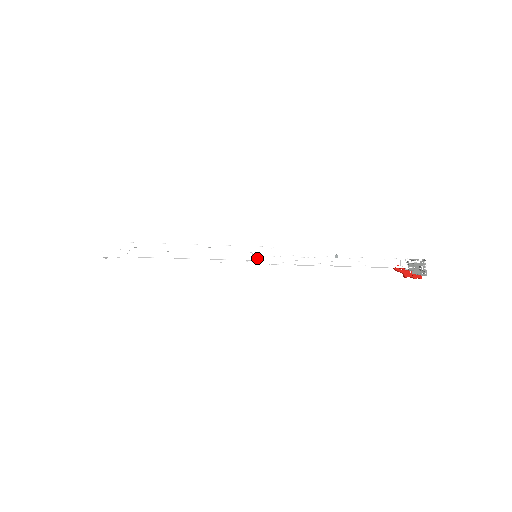
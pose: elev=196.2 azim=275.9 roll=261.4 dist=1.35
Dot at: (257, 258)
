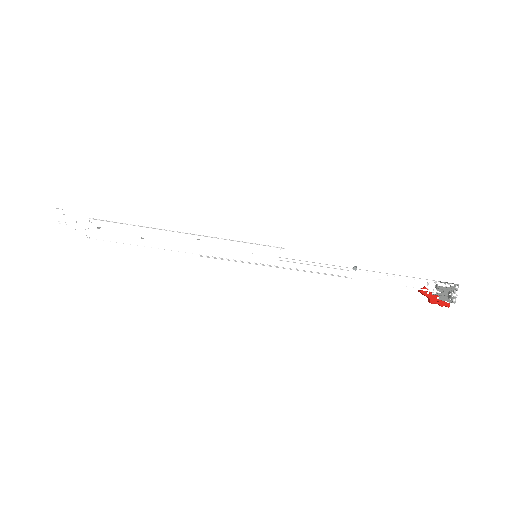
Dot at: (257, 260)
